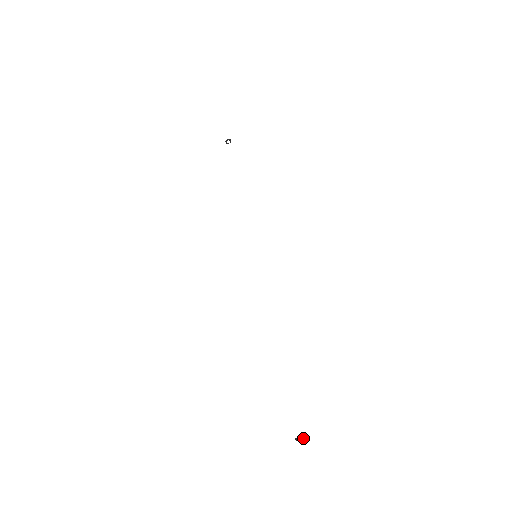
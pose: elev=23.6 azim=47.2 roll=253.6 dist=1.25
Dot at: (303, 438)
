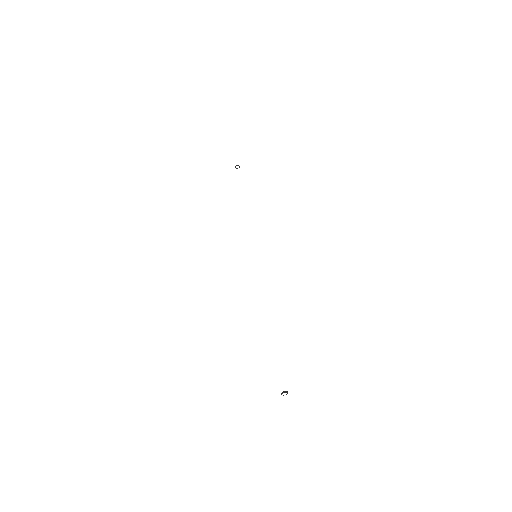
Dot at: (287, 393)
